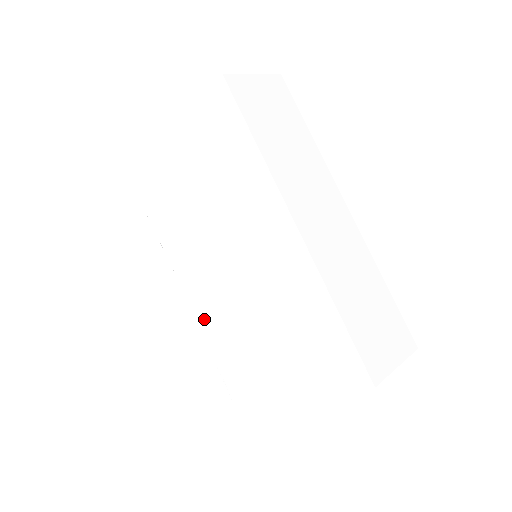
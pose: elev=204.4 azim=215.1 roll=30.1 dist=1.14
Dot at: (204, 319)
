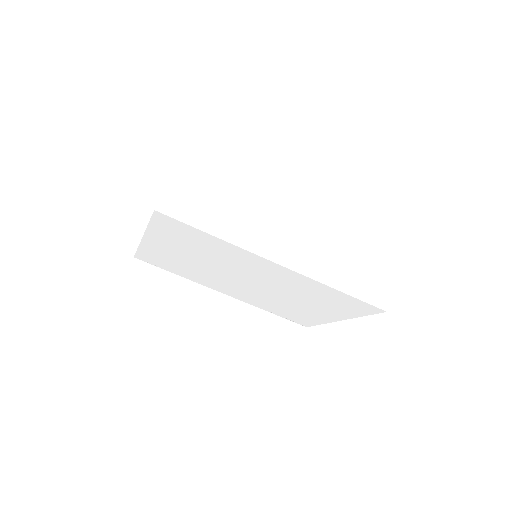
Dot at: (251, 301)
